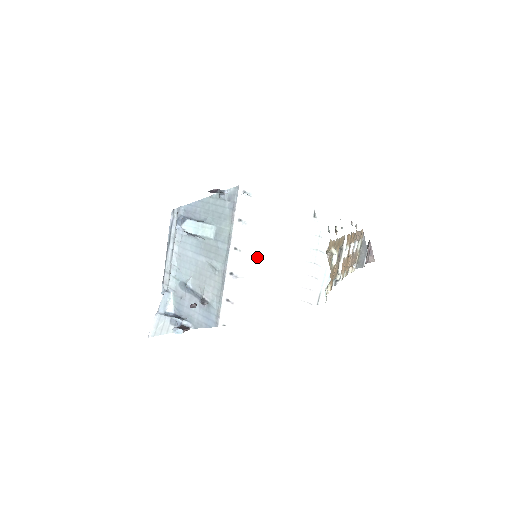
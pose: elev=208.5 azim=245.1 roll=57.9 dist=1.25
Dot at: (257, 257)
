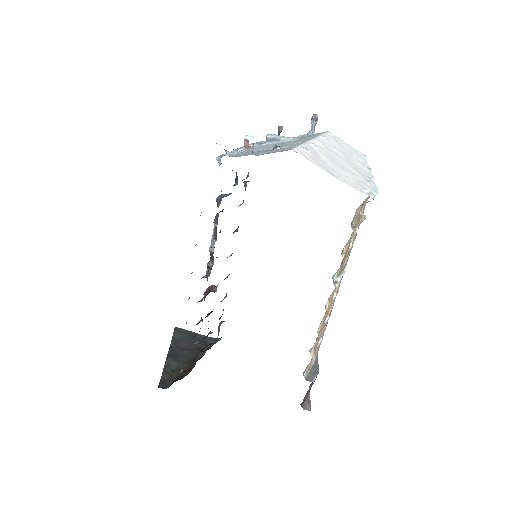
Dot at: (330, 153)
